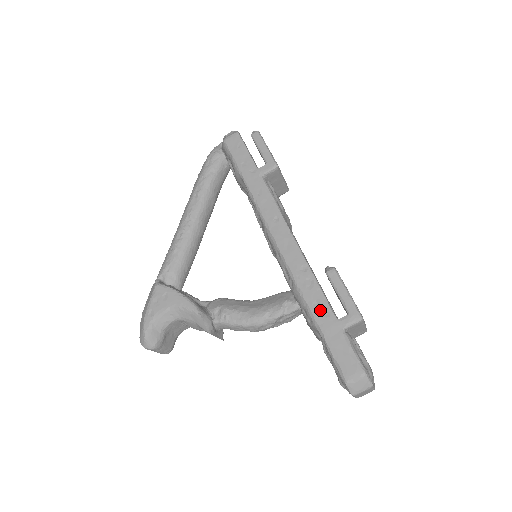
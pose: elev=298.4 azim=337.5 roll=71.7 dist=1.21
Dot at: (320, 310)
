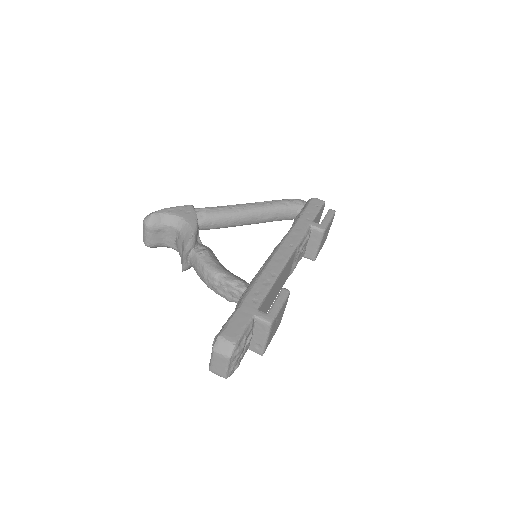
Dot at: (255, 296)
